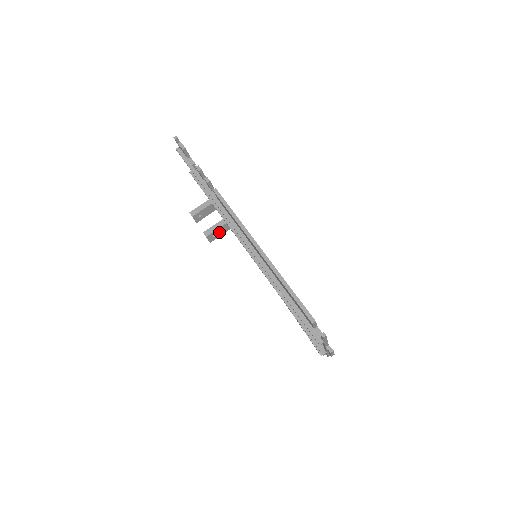
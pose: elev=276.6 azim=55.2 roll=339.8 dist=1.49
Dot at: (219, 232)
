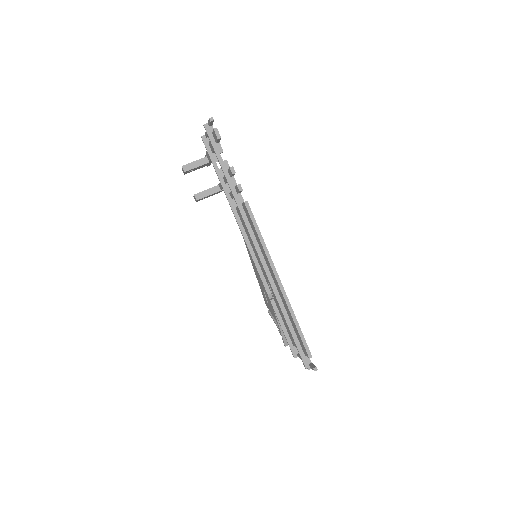
Dot at: (209, 196)
